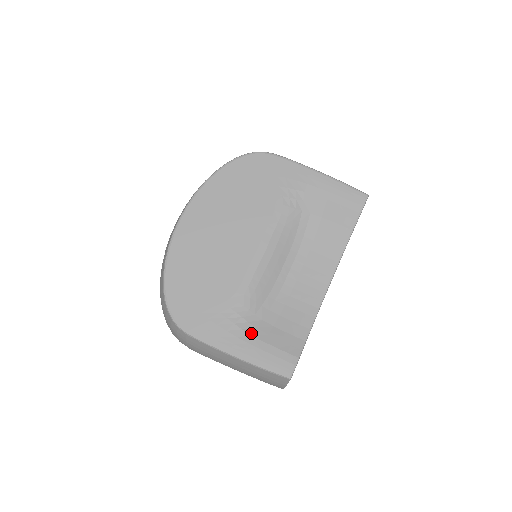
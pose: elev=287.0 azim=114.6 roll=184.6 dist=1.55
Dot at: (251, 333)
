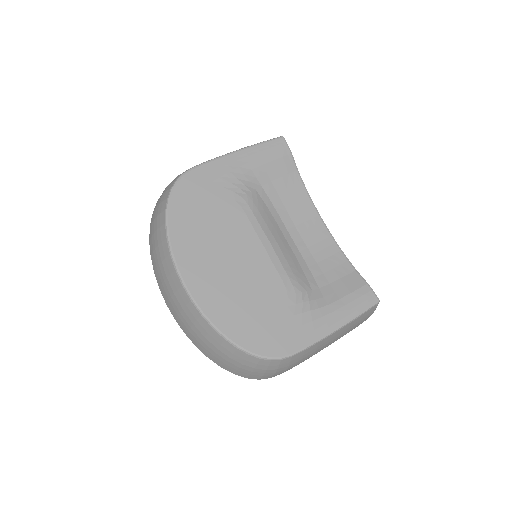
Dot at: (326, 304)
